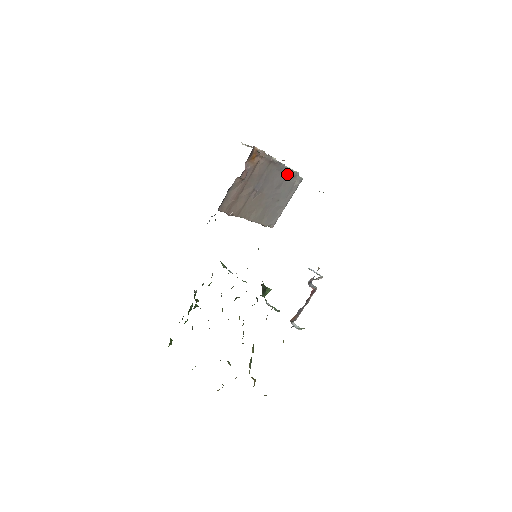
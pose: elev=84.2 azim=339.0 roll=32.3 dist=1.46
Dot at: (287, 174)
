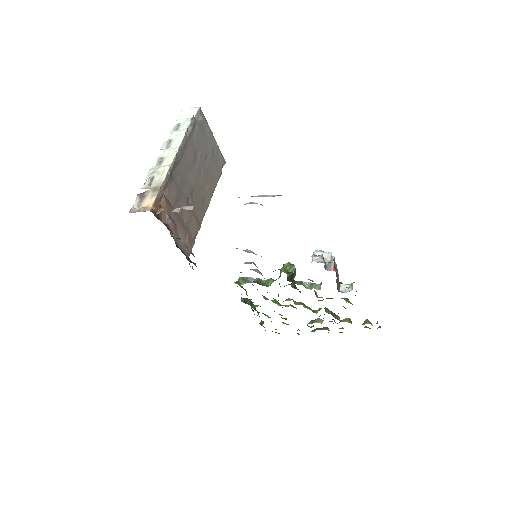
Dot at: (188, 140)
